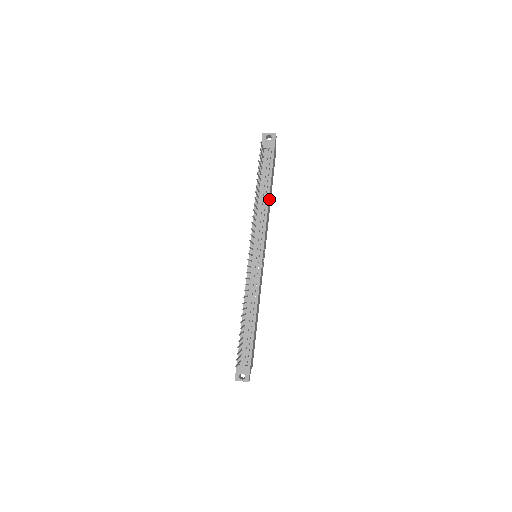
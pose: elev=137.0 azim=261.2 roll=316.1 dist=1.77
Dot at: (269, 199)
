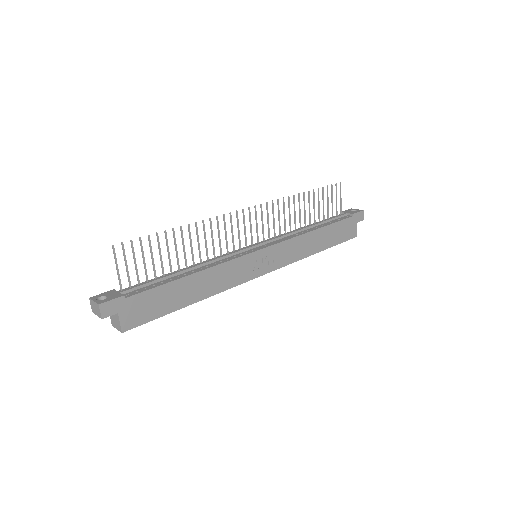
Dot at: (315, 235)
